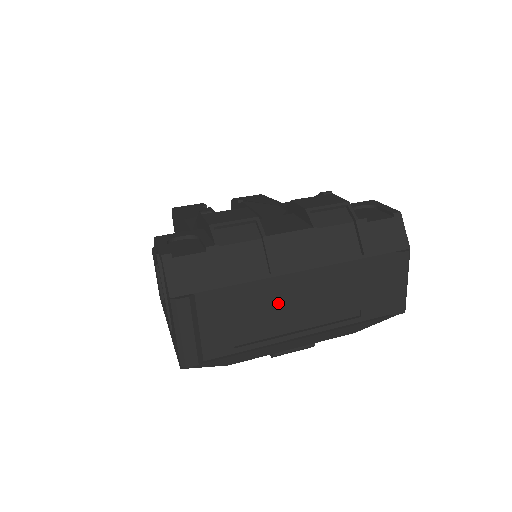
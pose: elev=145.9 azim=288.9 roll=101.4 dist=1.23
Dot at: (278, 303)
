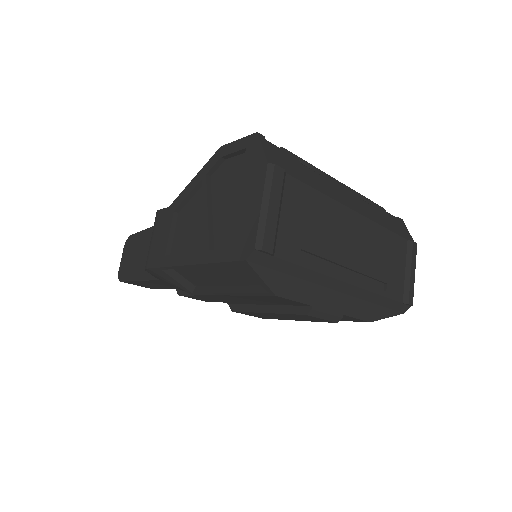
Dot at: (338, 232)
